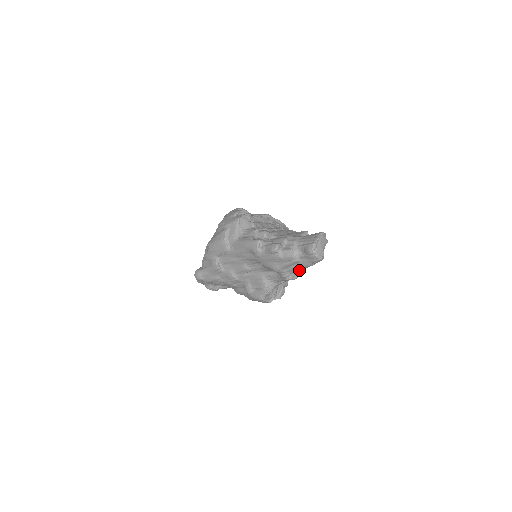
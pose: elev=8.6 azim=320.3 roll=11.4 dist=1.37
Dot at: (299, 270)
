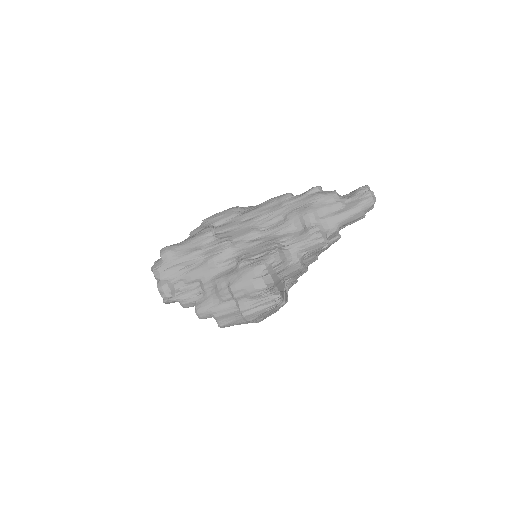
Dot at: (335, 225)
